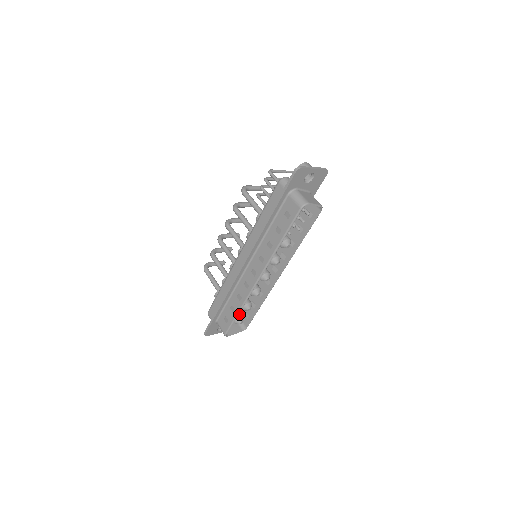
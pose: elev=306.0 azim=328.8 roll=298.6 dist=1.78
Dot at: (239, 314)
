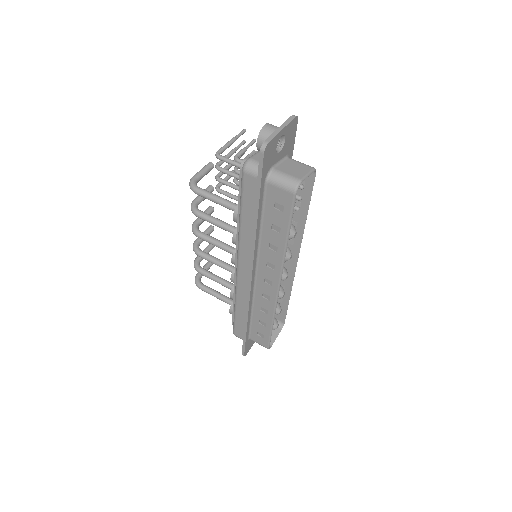
Dot at: occluded
